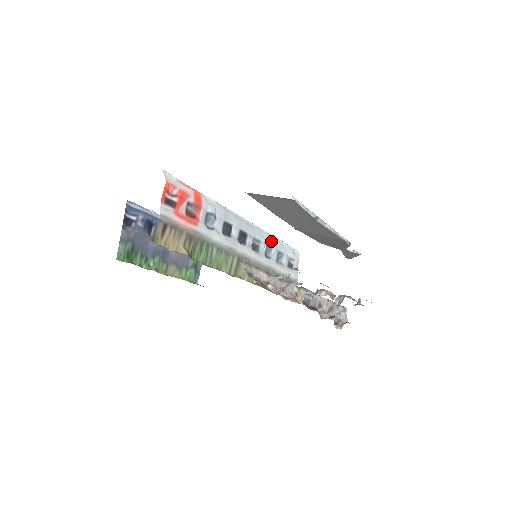
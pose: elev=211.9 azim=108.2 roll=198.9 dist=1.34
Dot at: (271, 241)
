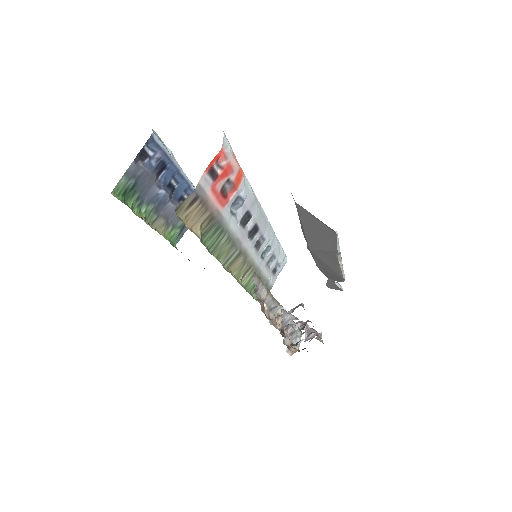
Dot at: (273, 242)
